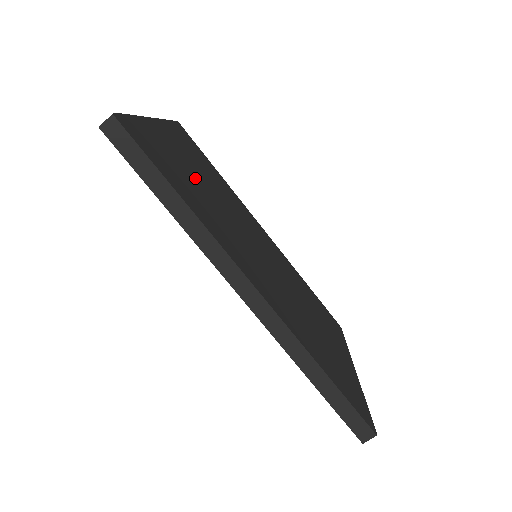
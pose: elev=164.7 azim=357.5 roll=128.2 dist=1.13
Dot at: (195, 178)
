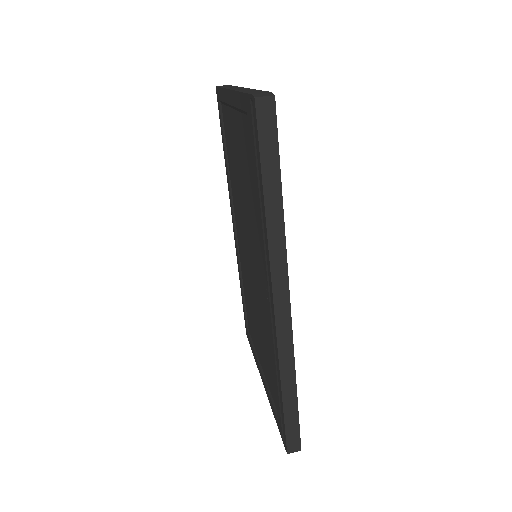
Dot at: occluded
